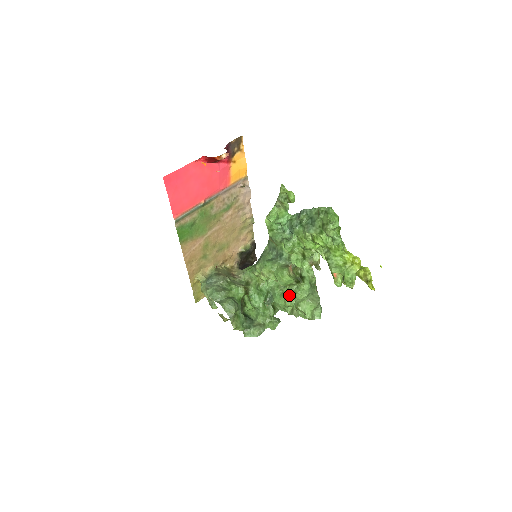
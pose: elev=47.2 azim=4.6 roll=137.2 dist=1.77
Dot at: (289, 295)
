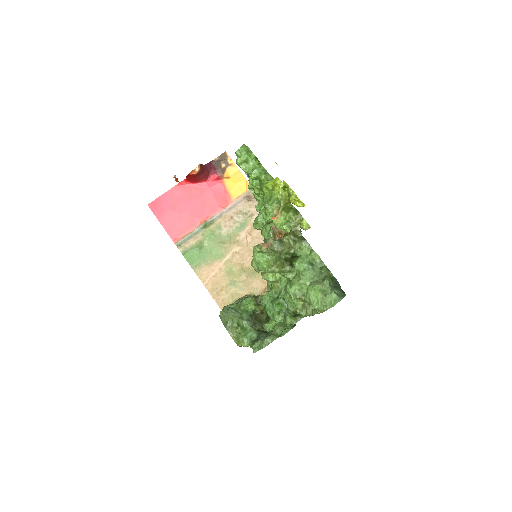
Dot at: occluded
